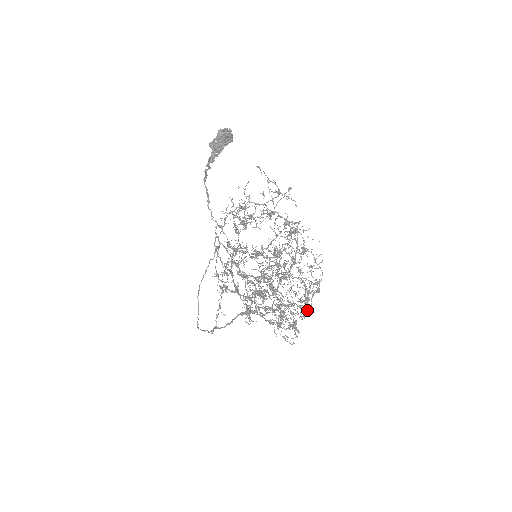
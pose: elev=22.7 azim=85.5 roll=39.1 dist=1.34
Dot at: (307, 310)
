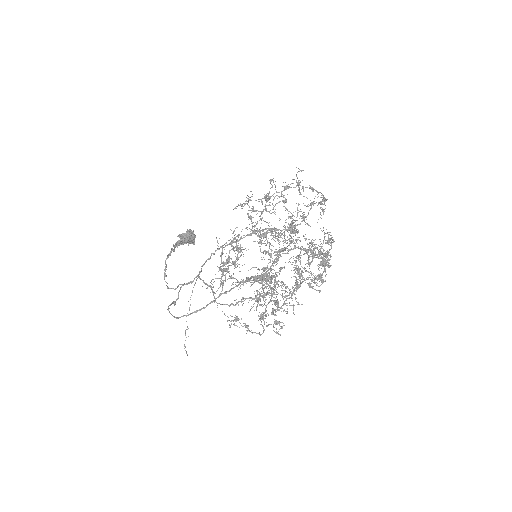
Dot at: occluded
